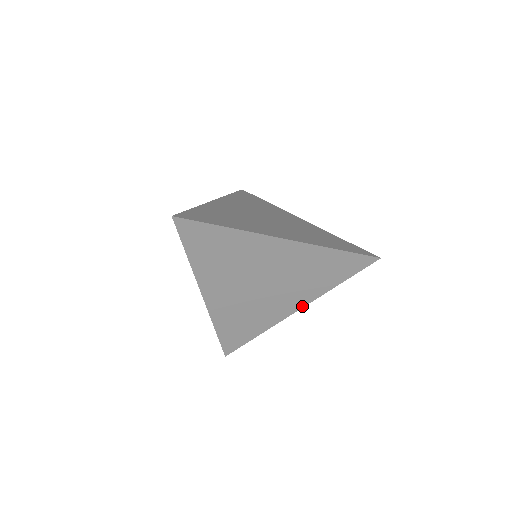
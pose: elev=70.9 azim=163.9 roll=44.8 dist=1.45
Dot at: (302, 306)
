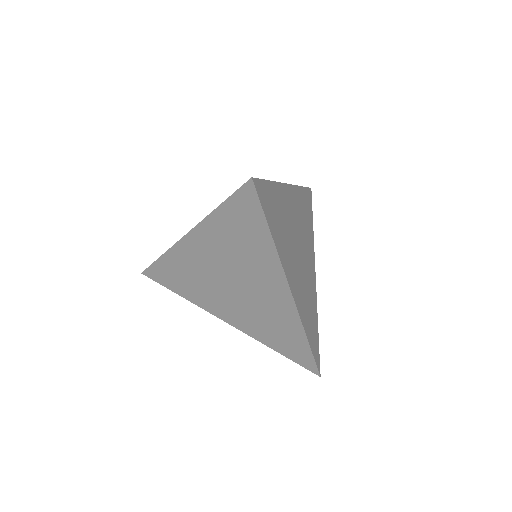
Dot at: (233, 325)
